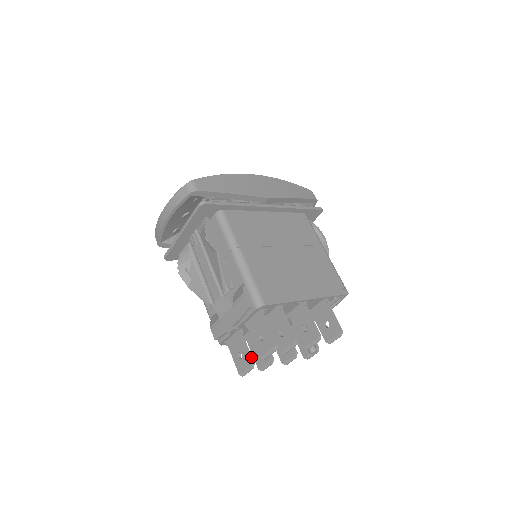
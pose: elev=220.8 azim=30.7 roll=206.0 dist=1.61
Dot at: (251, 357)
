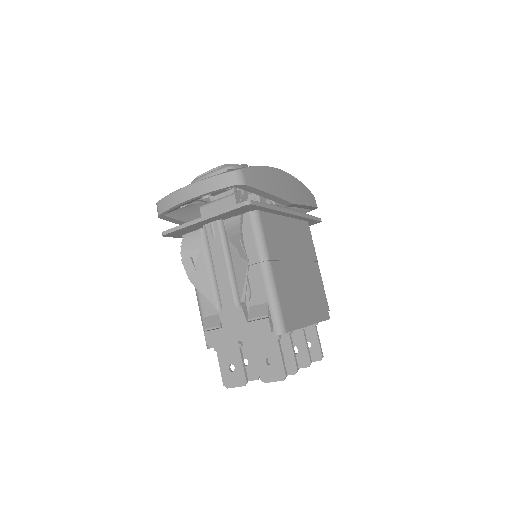
Dot at: (246, 374)
